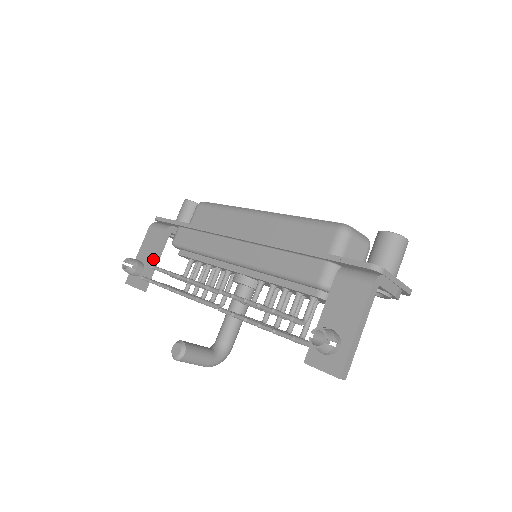
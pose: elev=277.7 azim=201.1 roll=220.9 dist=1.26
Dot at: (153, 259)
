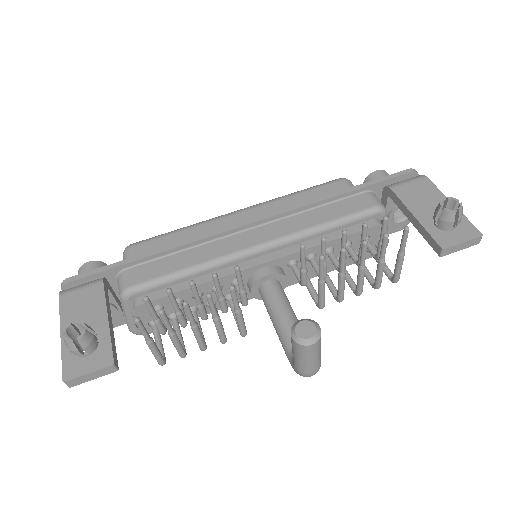
Dot at: (108, 319)
